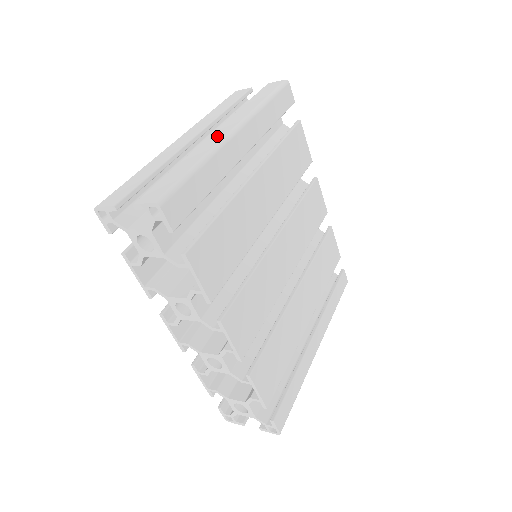
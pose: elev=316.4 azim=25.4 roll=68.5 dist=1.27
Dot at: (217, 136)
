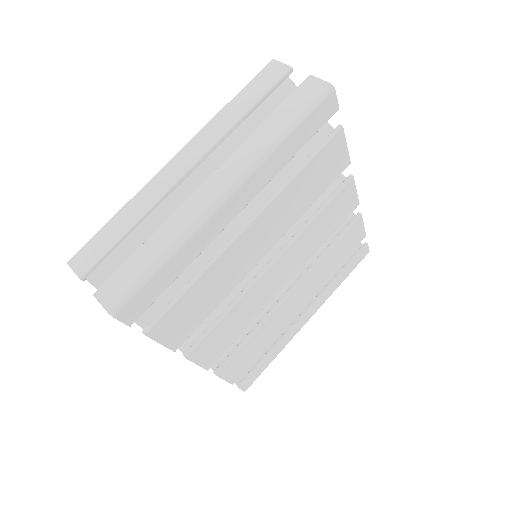
Dot at: (205, 198)
